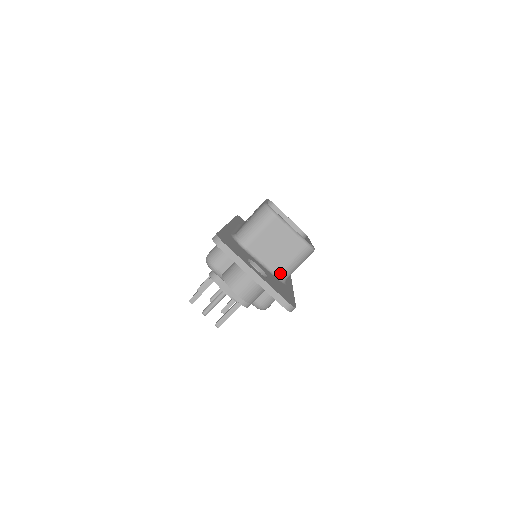
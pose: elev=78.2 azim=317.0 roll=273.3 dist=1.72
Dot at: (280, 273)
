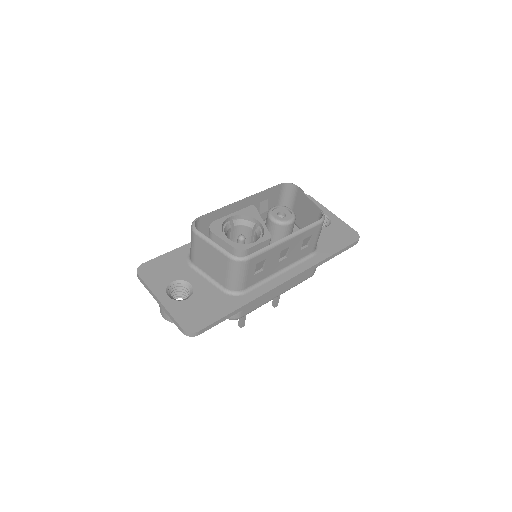
Dot at: (226, 286)
